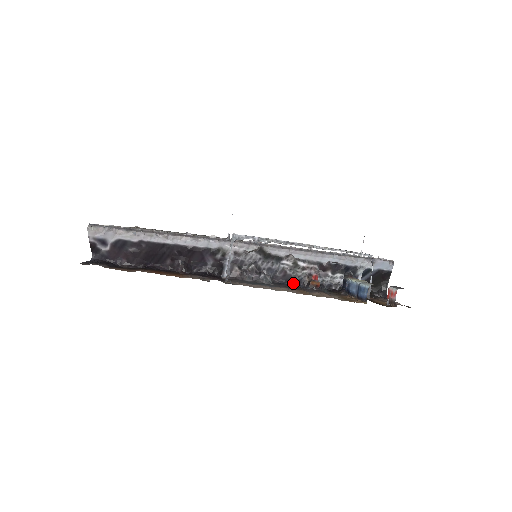
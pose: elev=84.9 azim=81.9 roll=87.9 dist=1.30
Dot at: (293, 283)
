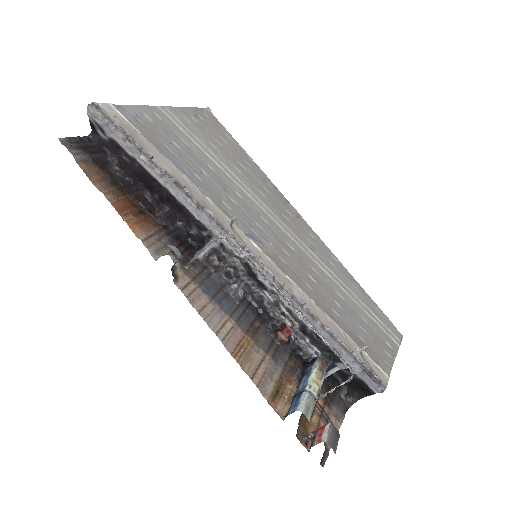
Dot at: (266, 314)
